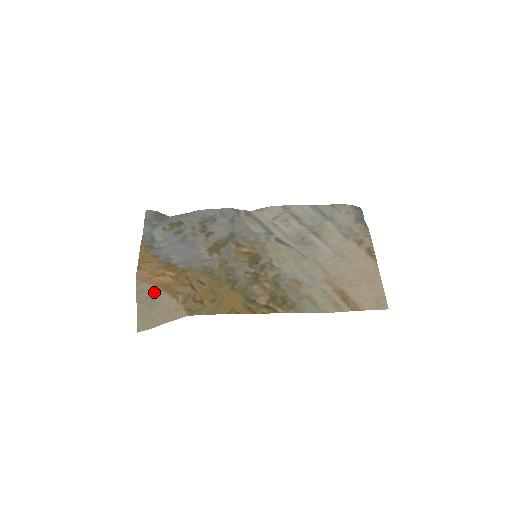
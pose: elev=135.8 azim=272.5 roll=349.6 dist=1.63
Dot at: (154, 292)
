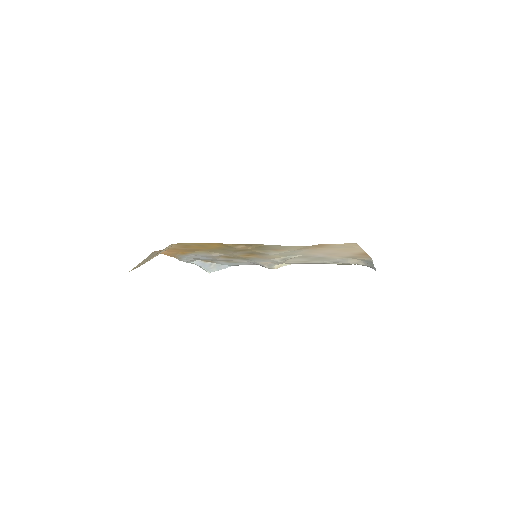
Dot at: occluded
